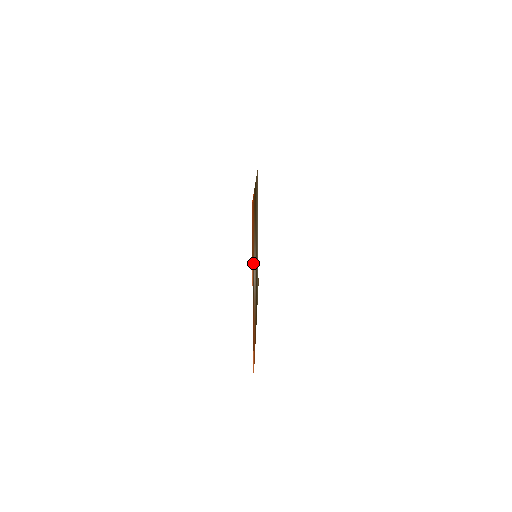
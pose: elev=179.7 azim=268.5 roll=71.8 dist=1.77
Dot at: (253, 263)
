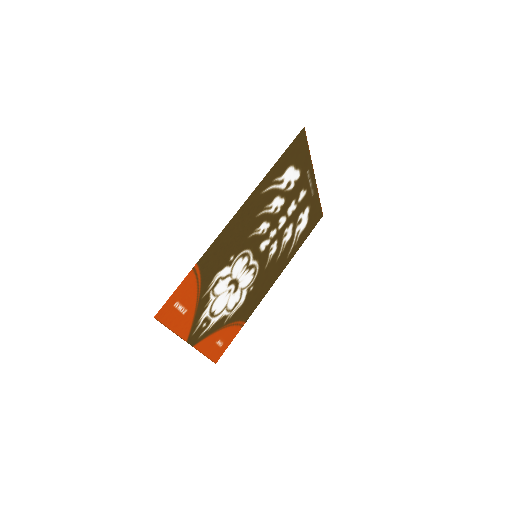
Dot at: (197, 316)
